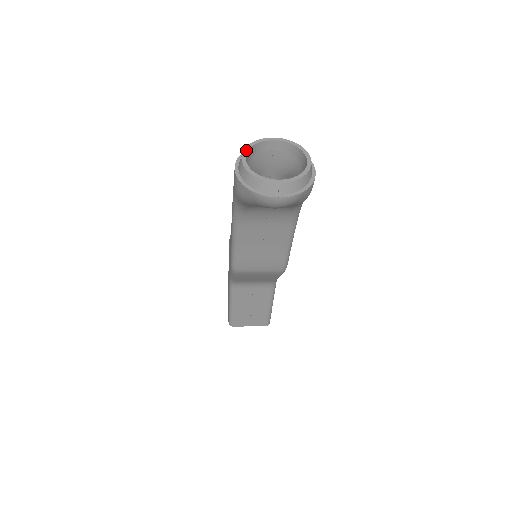
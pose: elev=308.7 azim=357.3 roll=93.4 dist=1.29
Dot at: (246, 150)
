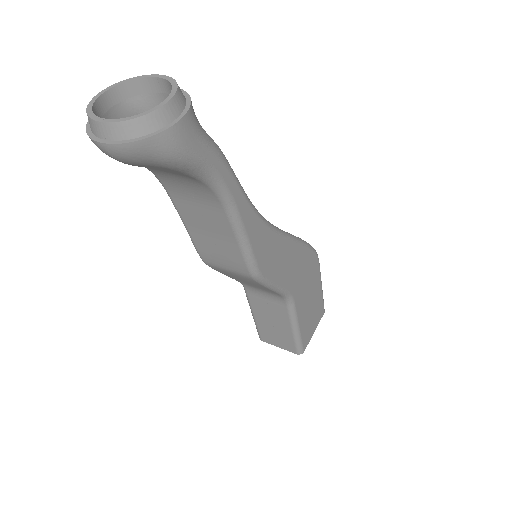
Dot at: (114, 85)
